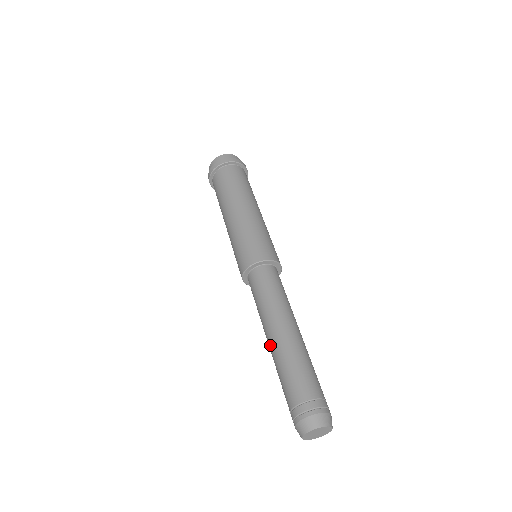
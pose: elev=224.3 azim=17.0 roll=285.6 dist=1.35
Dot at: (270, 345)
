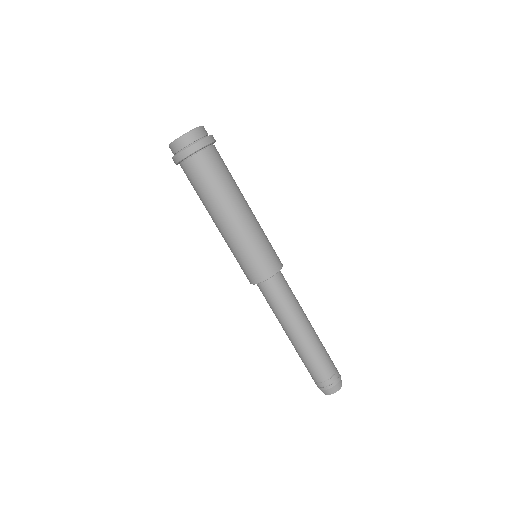
Dot at: (290, 340)
